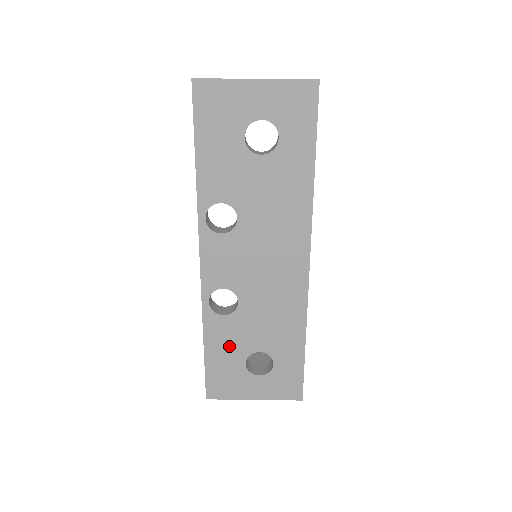
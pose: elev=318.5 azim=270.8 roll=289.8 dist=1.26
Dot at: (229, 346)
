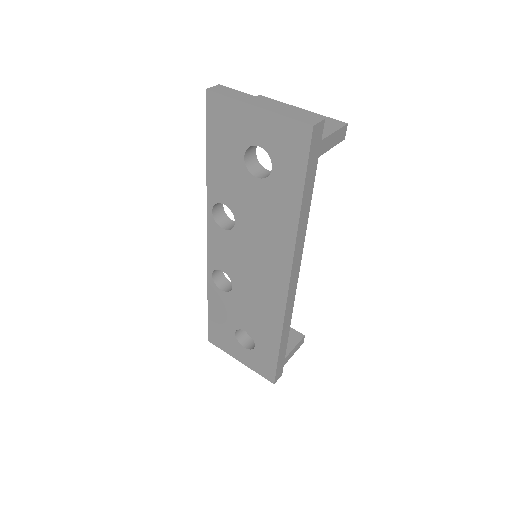
Dot at: (225, 314)
